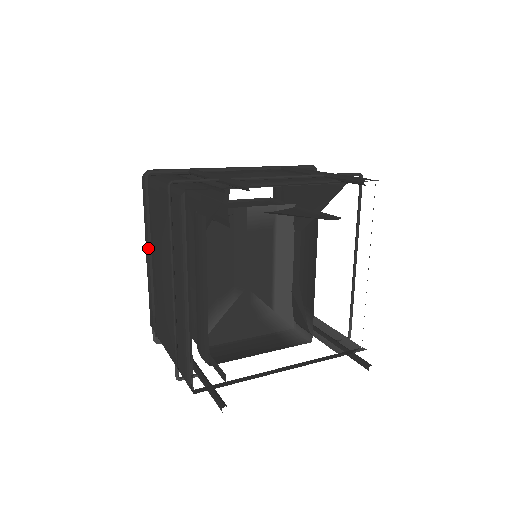
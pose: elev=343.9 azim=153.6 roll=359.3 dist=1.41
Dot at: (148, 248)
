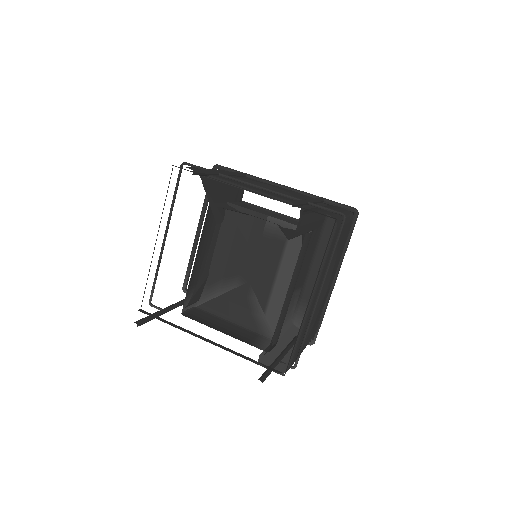
Dot at: (199, 219)
